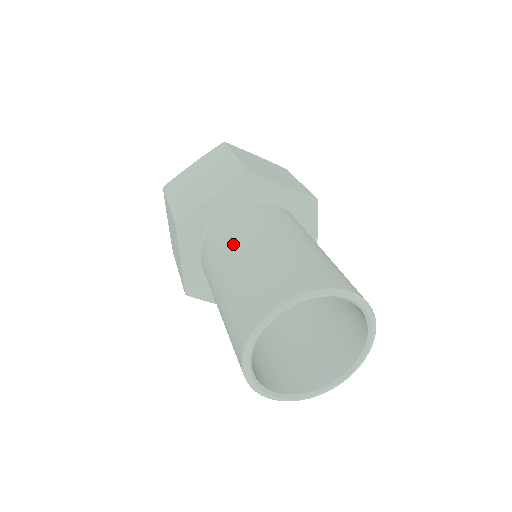
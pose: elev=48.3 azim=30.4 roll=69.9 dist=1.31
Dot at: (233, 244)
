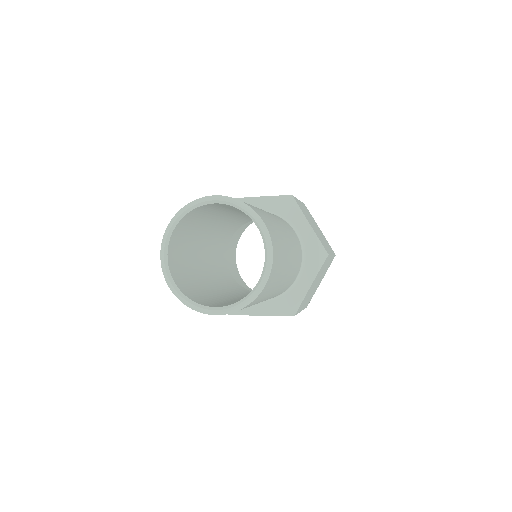
Dot at: occluded
